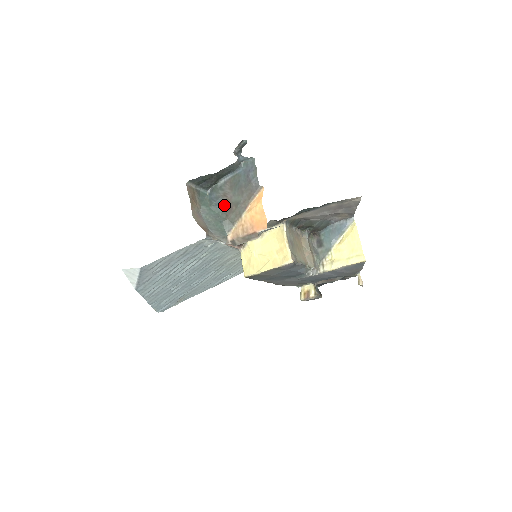
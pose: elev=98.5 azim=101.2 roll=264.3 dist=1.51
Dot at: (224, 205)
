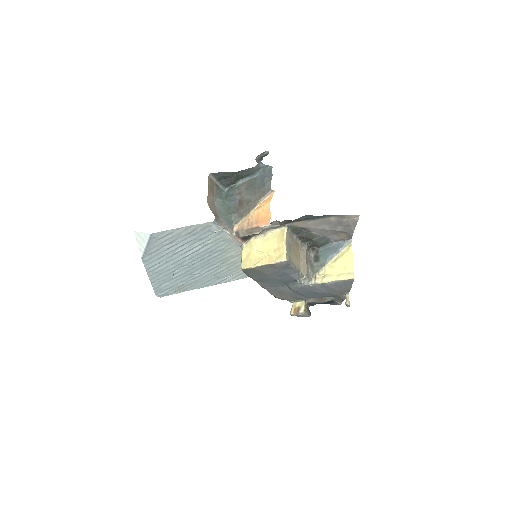
Dot at: (237, 201)
